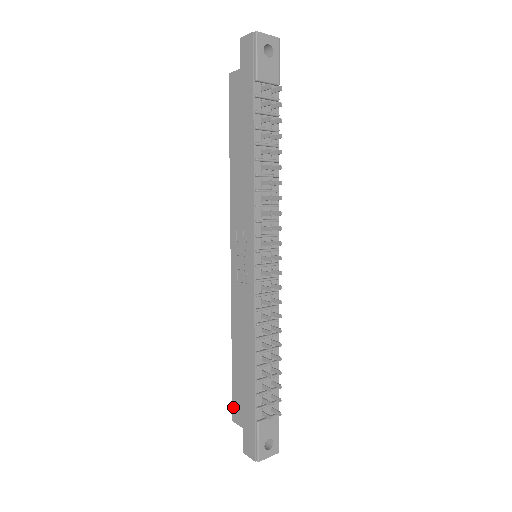
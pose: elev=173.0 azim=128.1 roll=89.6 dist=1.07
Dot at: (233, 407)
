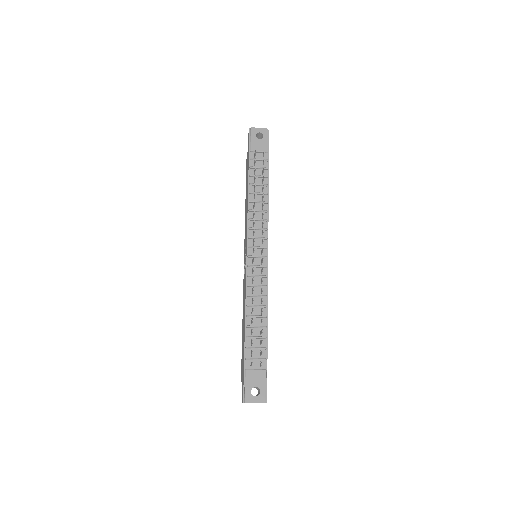
Dot at: (241, 370)
